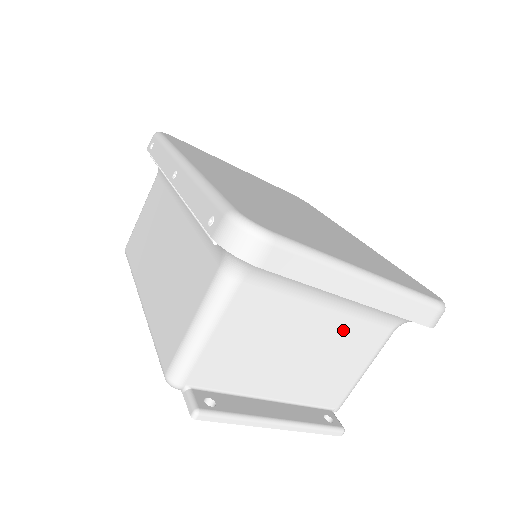
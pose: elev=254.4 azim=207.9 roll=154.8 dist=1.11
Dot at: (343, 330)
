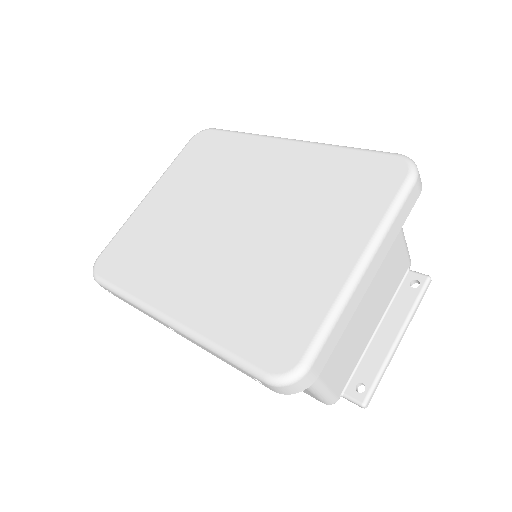
Dot at: occluded
